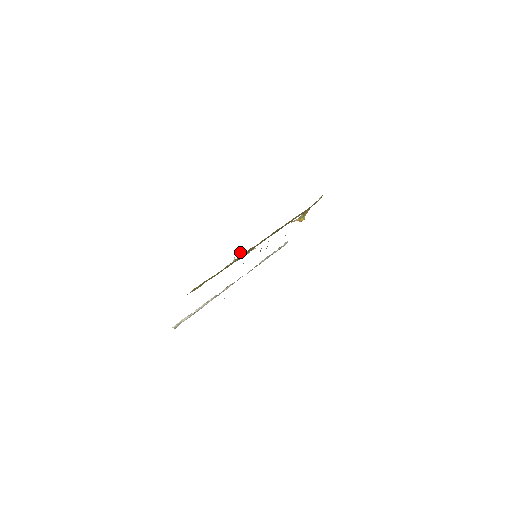
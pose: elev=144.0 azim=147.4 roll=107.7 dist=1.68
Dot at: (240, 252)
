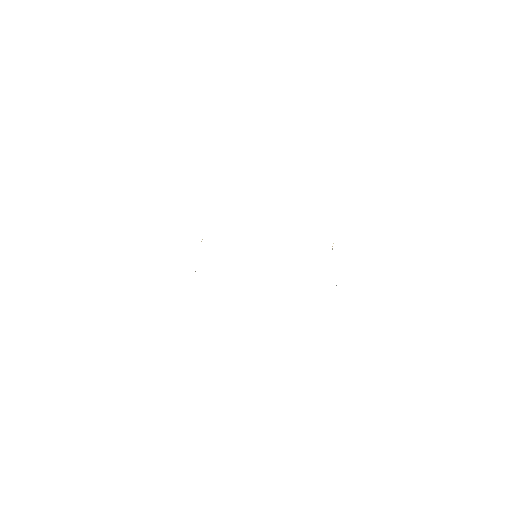
Dot at: occluded
